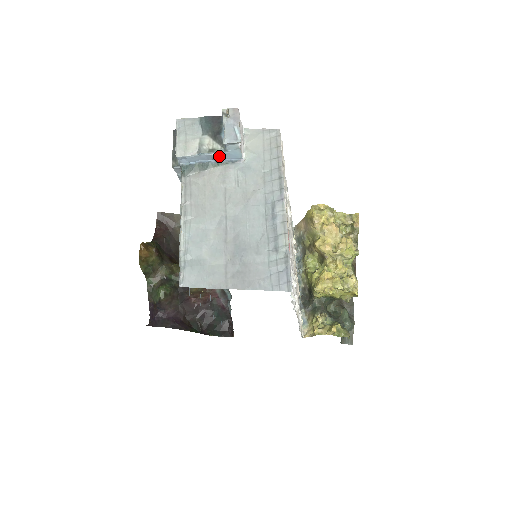
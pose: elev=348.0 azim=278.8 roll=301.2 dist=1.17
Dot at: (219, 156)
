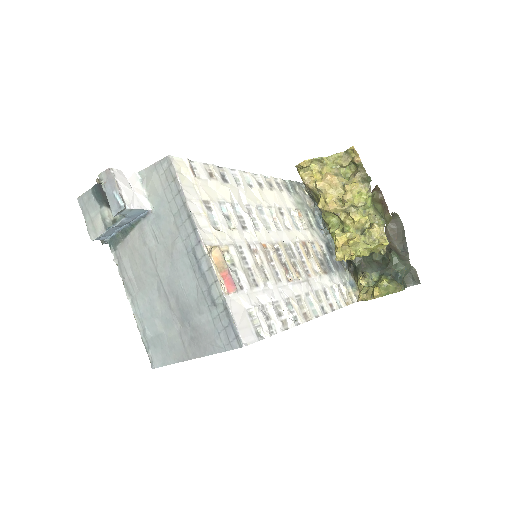
Dot at: (125, 222)
